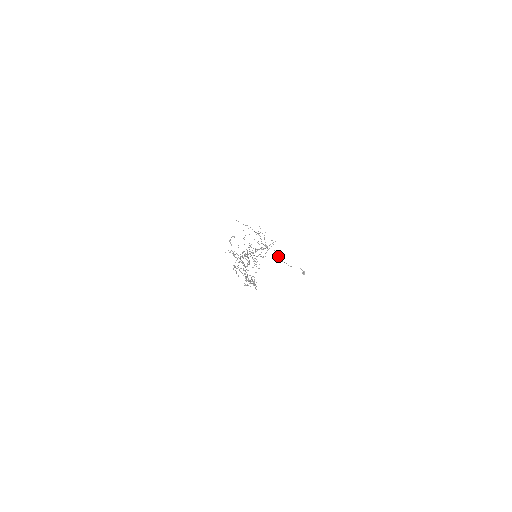
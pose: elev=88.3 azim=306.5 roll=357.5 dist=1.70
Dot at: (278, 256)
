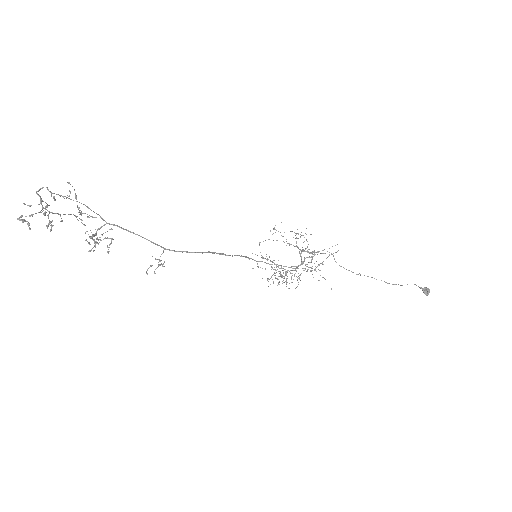
Dot at: occluded
